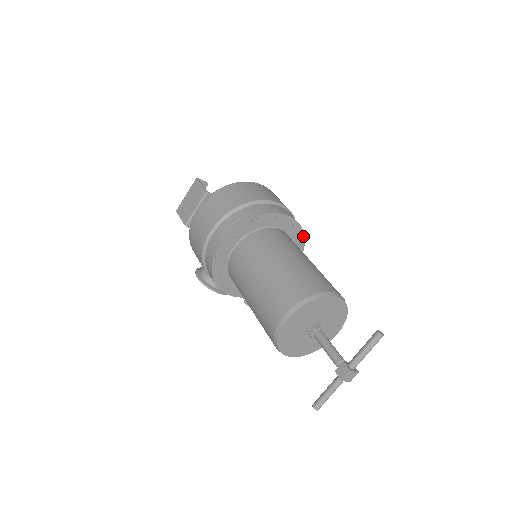
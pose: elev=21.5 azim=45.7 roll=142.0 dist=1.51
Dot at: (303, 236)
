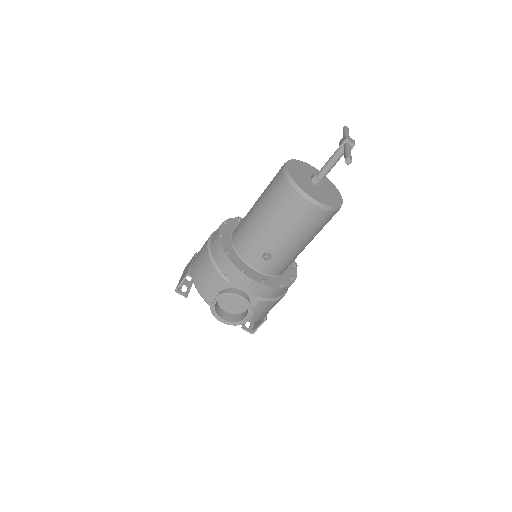
Dot at: occluded
